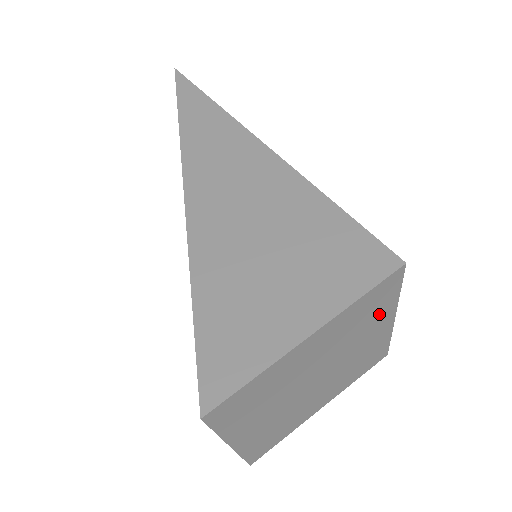
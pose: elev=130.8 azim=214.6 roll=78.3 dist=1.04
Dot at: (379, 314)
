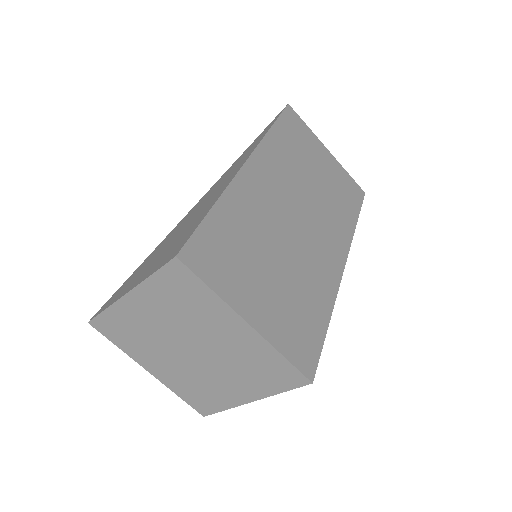
Dot at: (207, 307)
